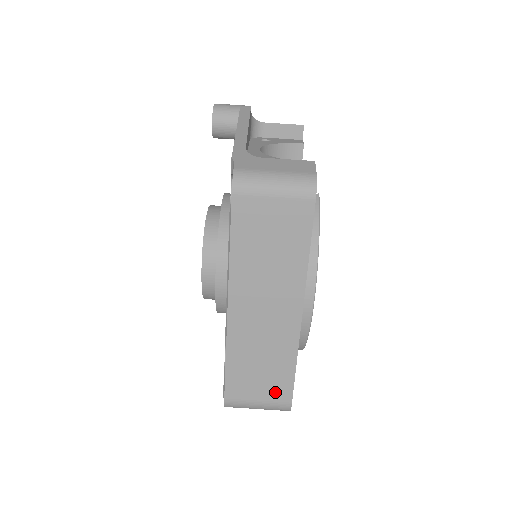
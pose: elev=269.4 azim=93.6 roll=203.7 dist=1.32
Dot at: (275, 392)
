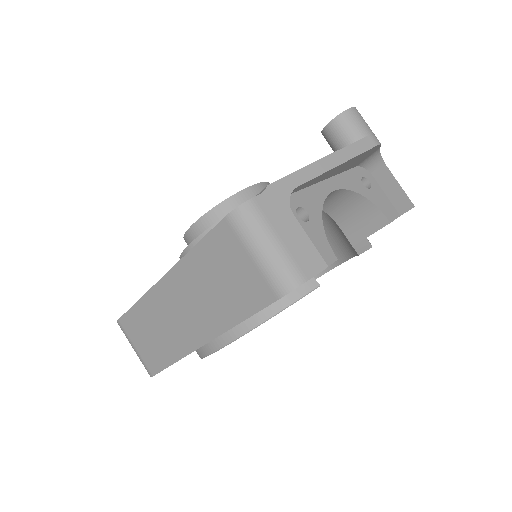
Dot at: (149, 358)
